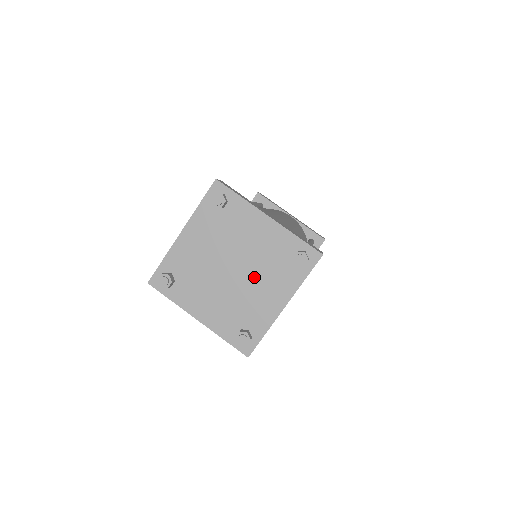
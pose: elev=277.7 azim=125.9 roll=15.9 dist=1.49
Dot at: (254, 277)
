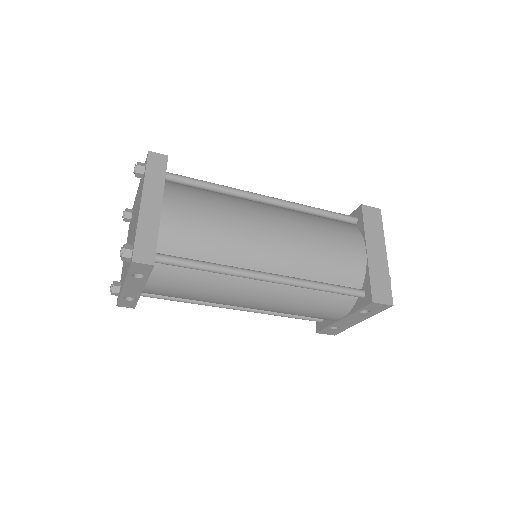
Dot at: occluded
